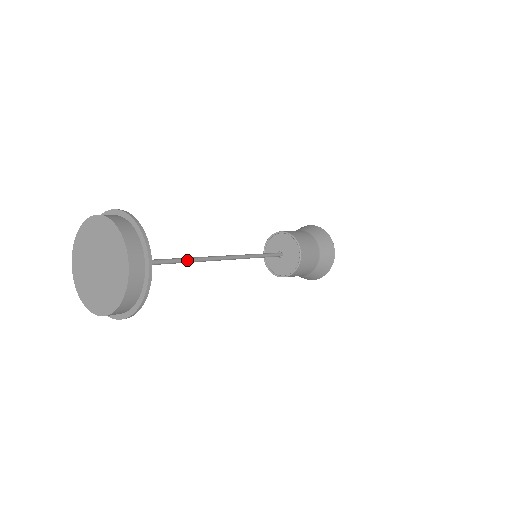
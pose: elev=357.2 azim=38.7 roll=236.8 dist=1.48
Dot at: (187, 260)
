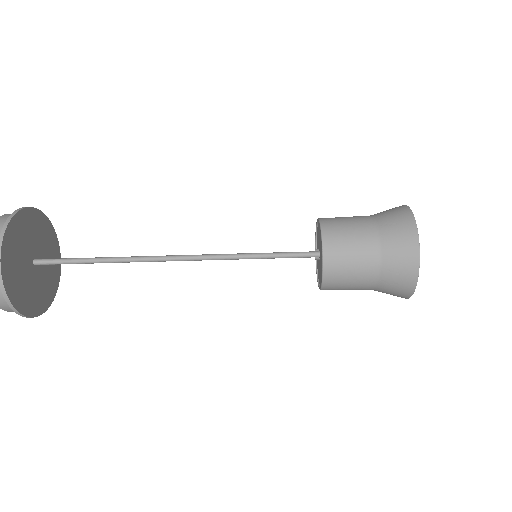
Dot at: (124, 257)
